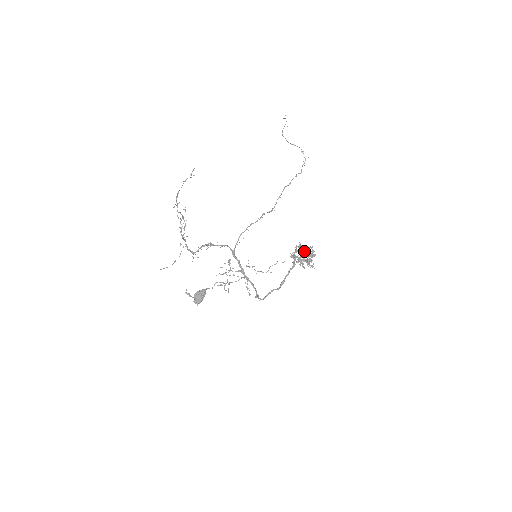
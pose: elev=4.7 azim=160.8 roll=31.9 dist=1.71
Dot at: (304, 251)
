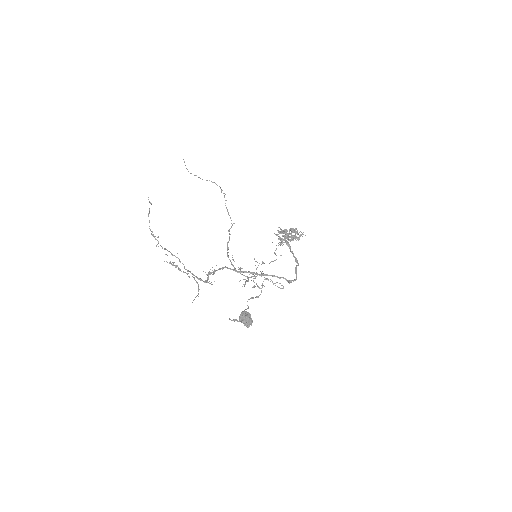
Dot at: (285, 232)
